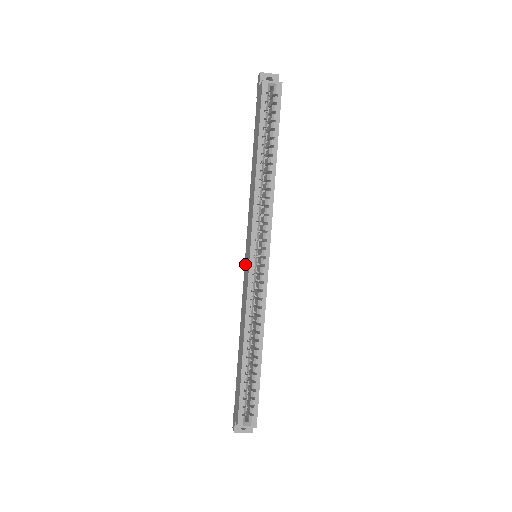
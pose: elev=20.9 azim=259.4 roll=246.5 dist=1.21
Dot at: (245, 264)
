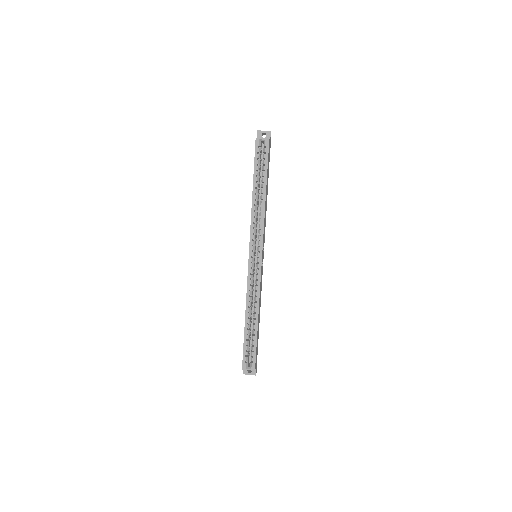
Dot at: occluded
